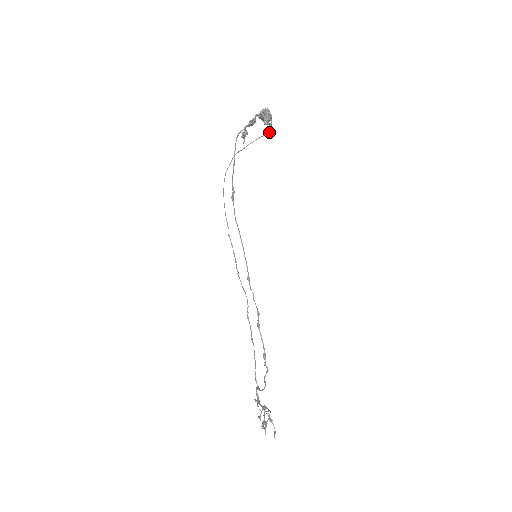
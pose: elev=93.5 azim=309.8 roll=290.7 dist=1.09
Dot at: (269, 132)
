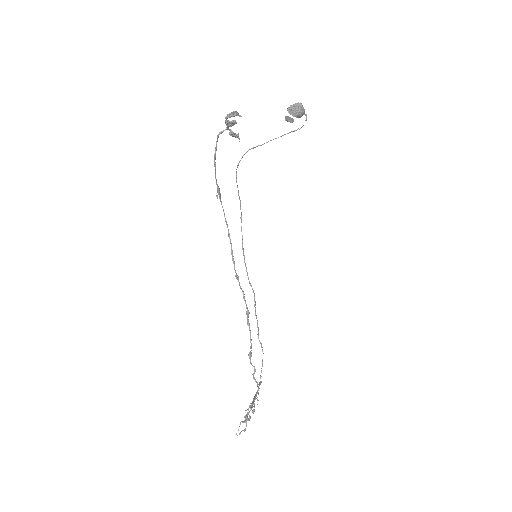
Dot at: occluded
